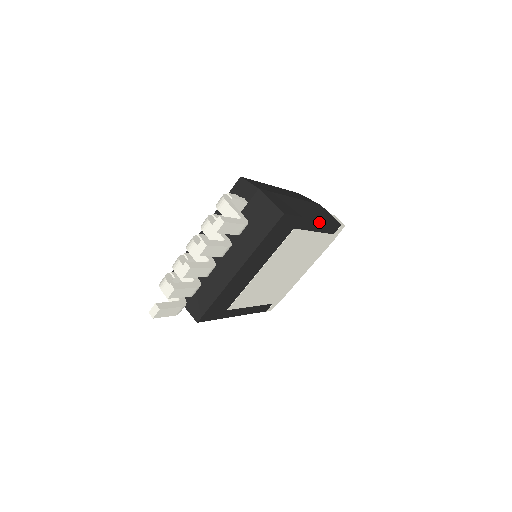
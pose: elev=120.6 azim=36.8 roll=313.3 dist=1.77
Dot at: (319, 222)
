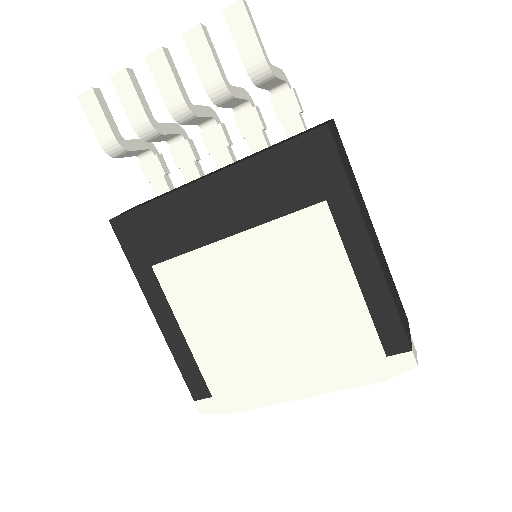
Dot at: (374, 261)
